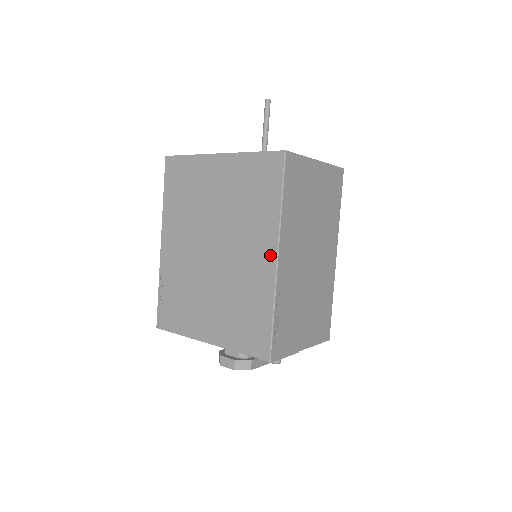
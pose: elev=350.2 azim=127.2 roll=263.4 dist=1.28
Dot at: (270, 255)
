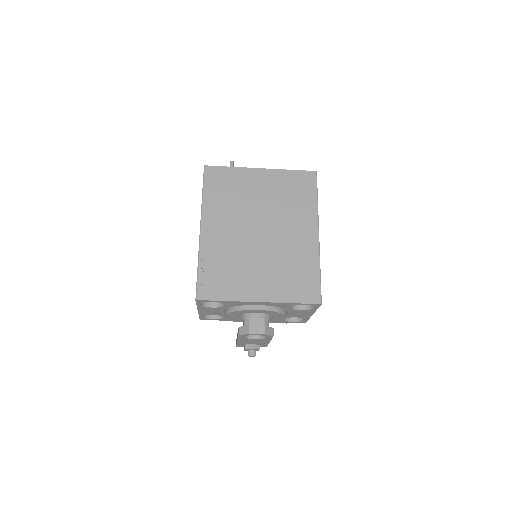
Dot at: (313, 232)
